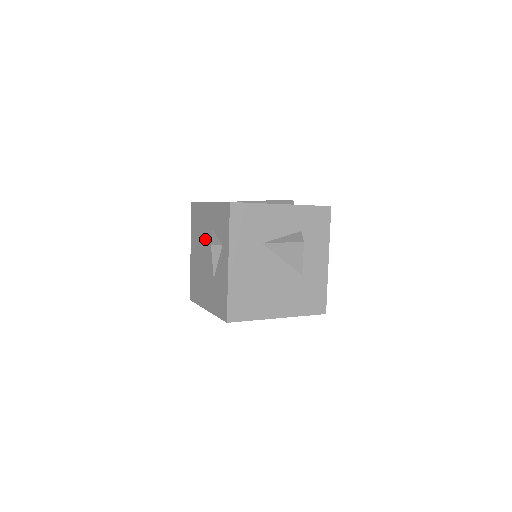
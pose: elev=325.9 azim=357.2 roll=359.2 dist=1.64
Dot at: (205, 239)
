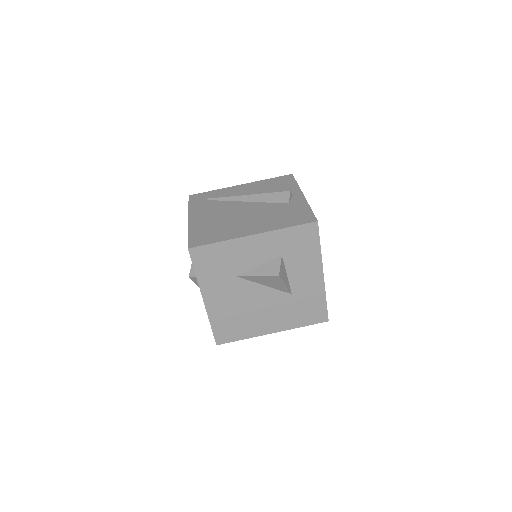
Dot at: occluded
